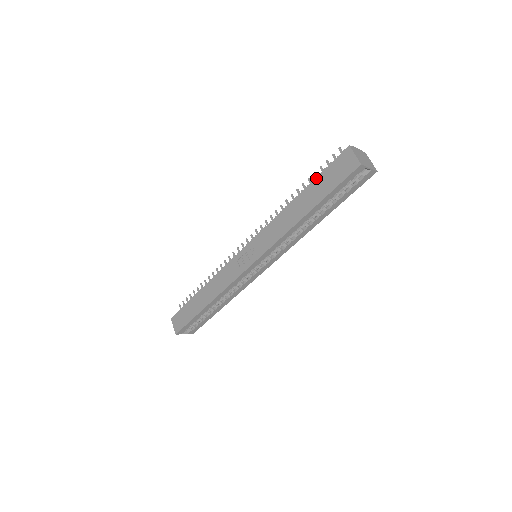
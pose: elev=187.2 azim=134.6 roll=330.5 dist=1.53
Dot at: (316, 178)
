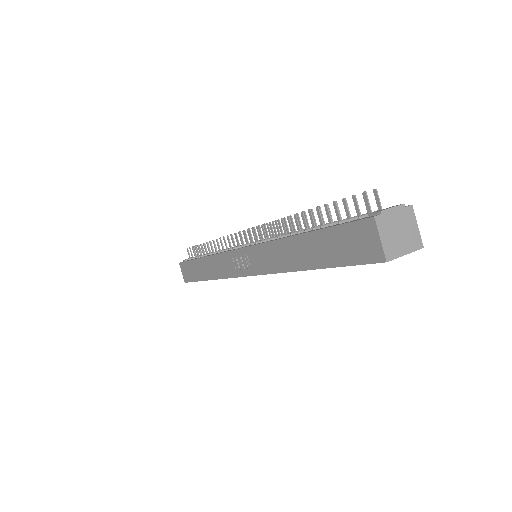
Dot at: (322, 230)
